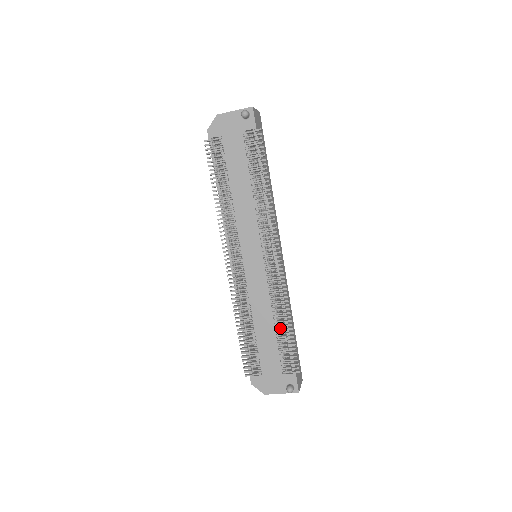
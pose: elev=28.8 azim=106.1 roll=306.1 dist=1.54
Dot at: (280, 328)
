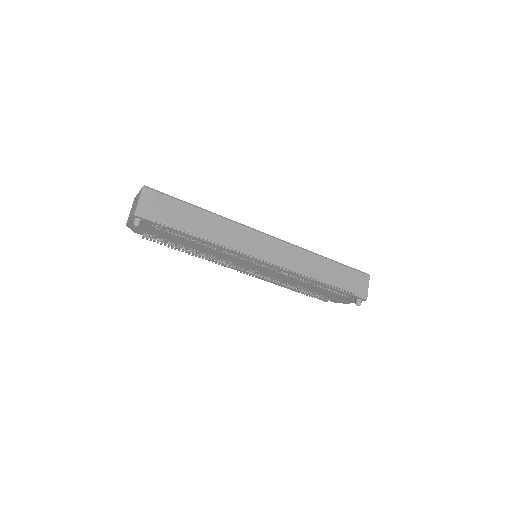
Dot at: (316, 284)
